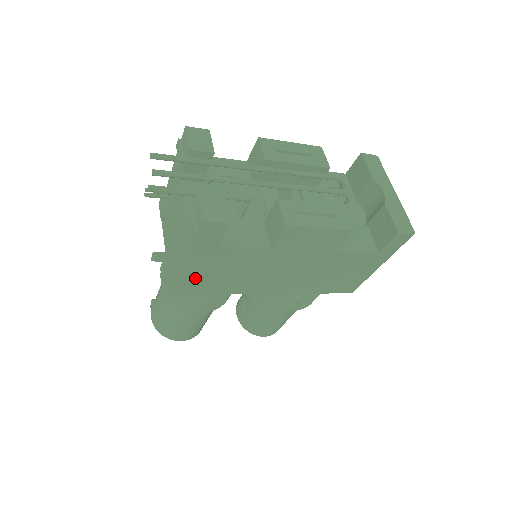
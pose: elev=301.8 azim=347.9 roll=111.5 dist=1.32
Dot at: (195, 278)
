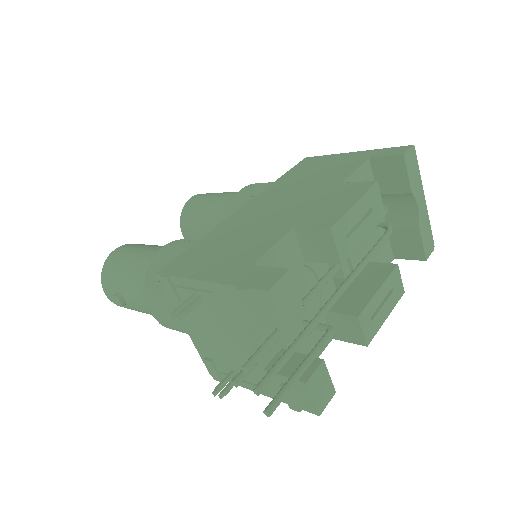
Dot at: occluded
